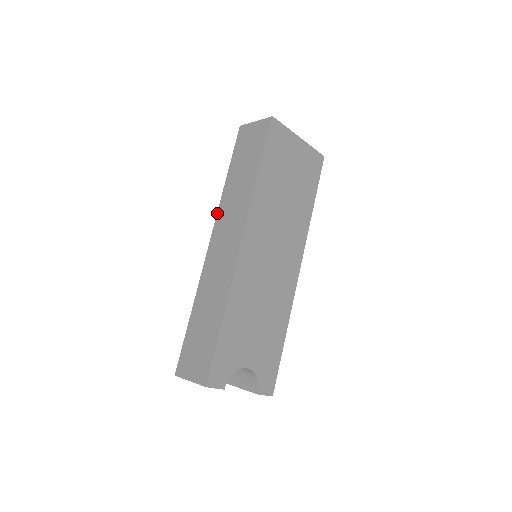
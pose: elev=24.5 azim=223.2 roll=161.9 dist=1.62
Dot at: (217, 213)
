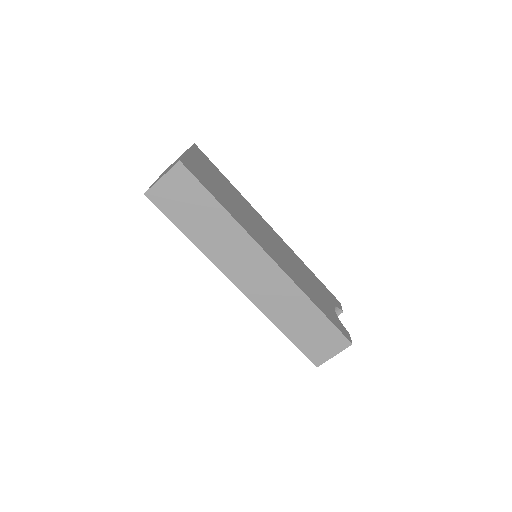
Dot at: (217, 266)
